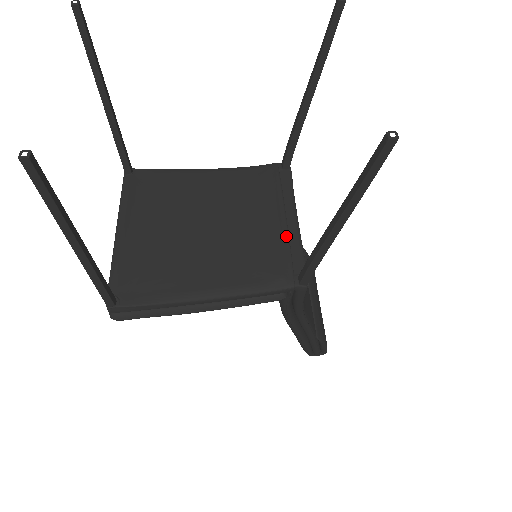
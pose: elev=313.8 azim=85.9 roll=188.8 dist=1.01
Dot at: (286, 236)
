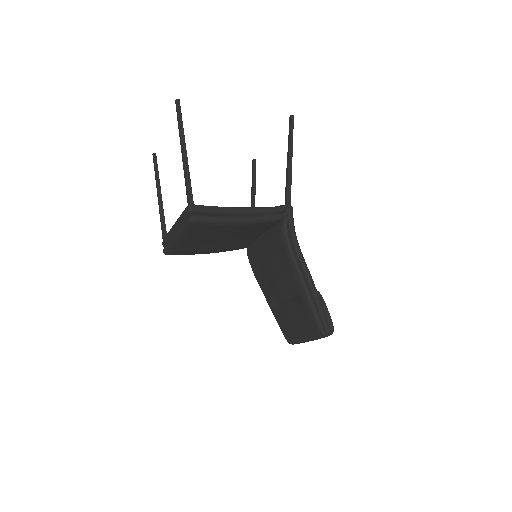
Dot at: occluded
